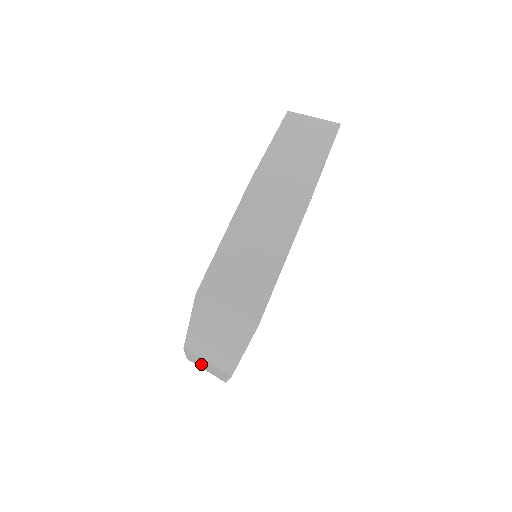
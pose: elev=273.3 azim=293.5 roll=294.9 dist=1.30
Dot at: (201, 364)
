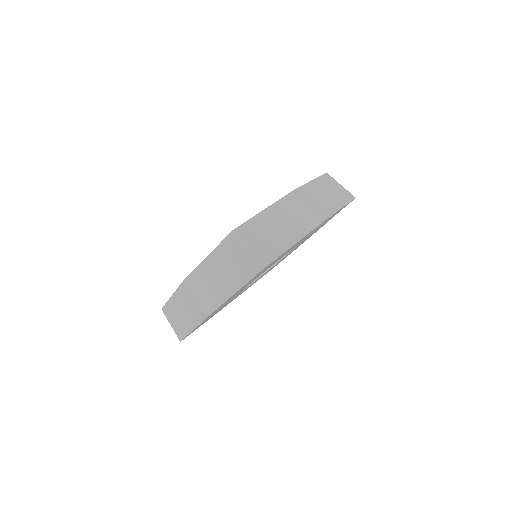
Dot at: (178, 310)
